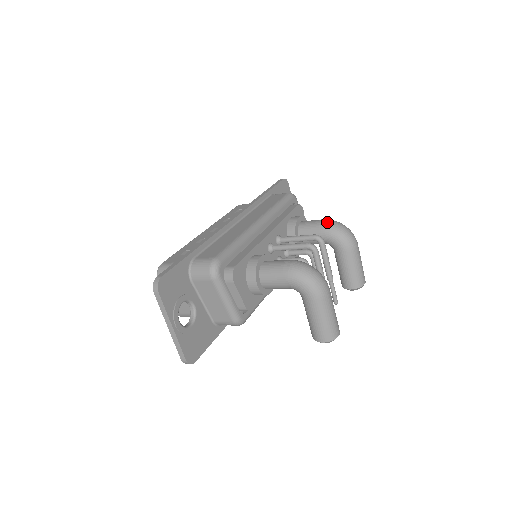
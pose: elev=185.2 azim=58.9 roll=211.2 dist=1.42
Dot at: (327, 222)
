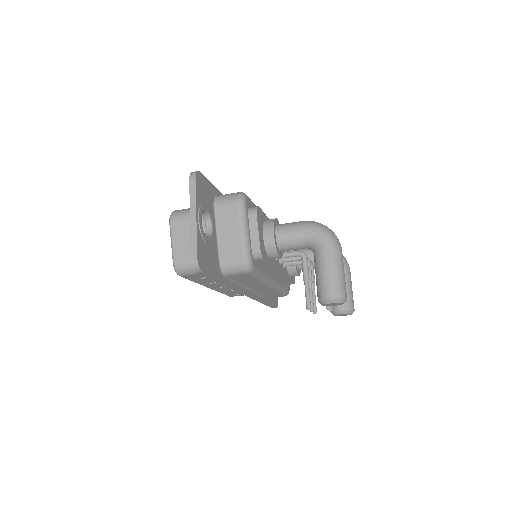
Dot at: occluded
